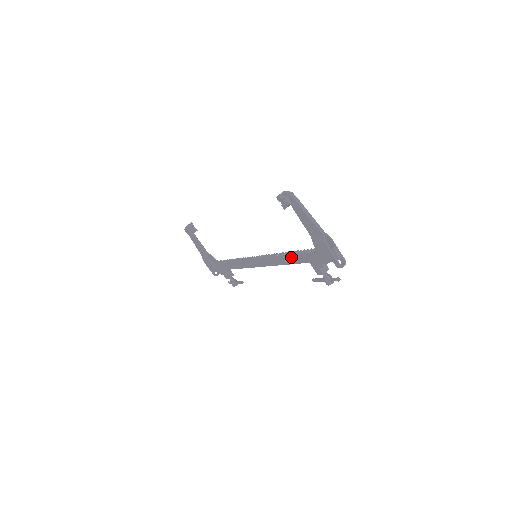
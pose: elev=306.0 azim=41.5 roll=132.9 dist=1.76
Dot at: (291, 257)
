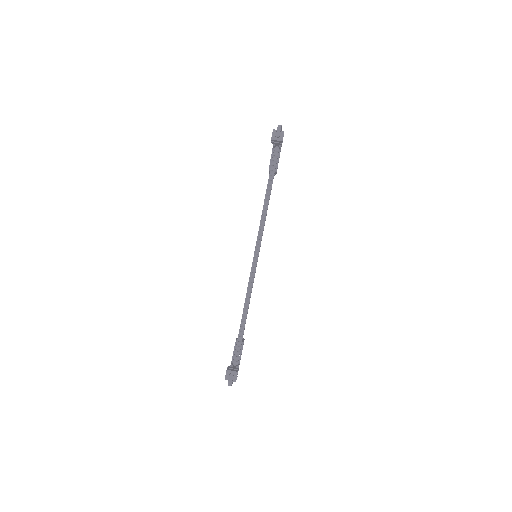
Dot at: (242, 318)
